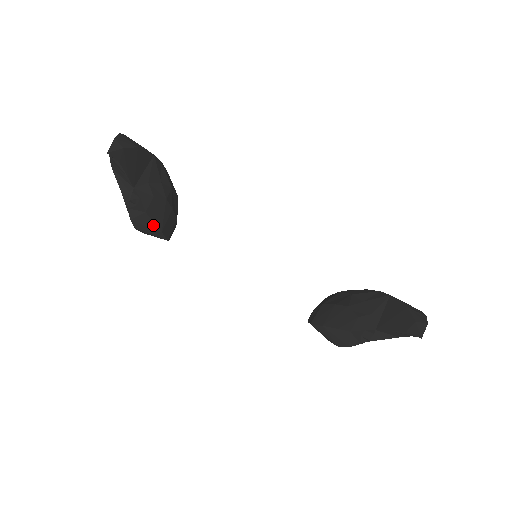
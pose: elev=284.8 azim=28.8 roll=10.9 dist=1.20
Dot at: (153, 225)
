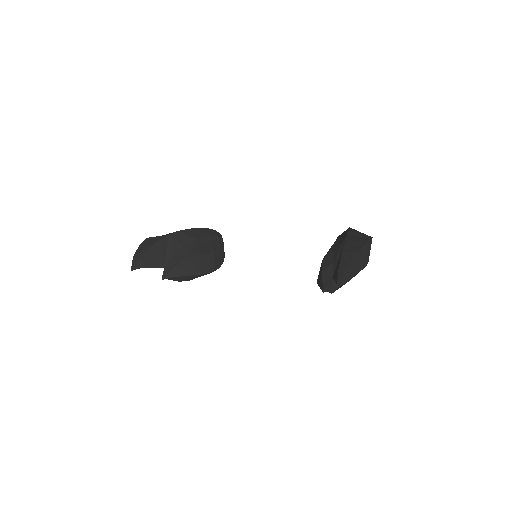
Dot at: (192, 276)
